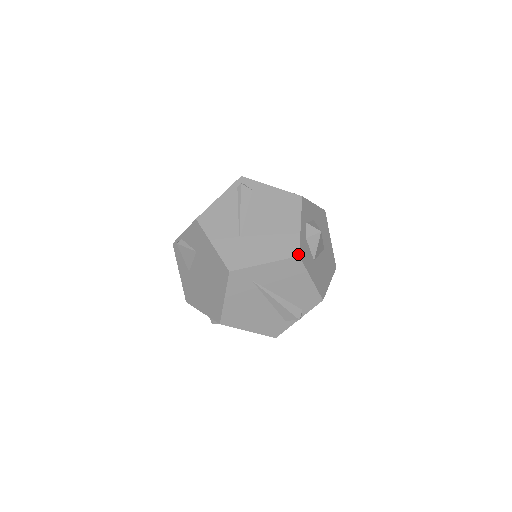
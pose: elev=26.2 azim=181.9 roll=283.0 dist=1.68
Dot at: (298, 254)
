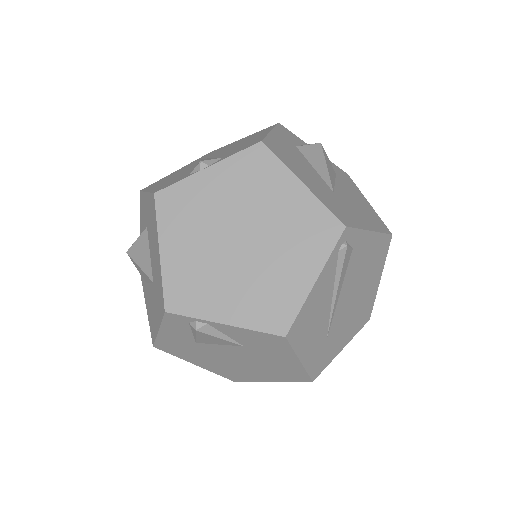
Dot at: occluded
